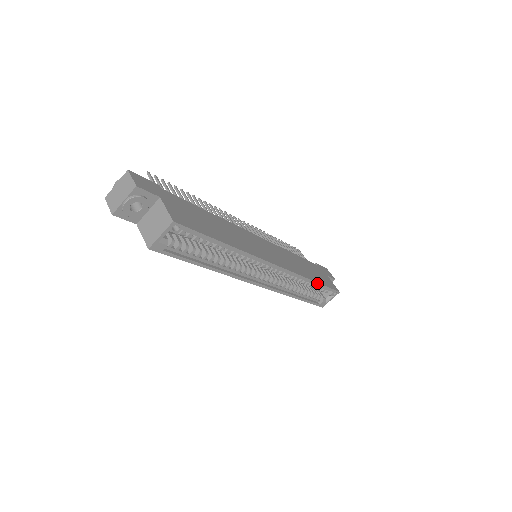
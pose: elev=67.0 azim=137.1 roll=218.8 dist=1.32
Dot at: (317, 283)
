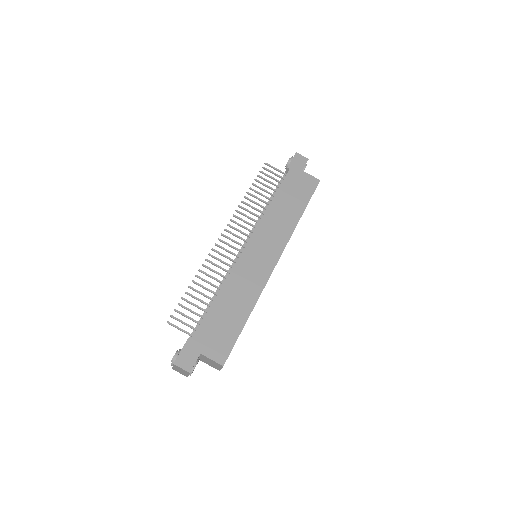
Dot at: (303, 212)
